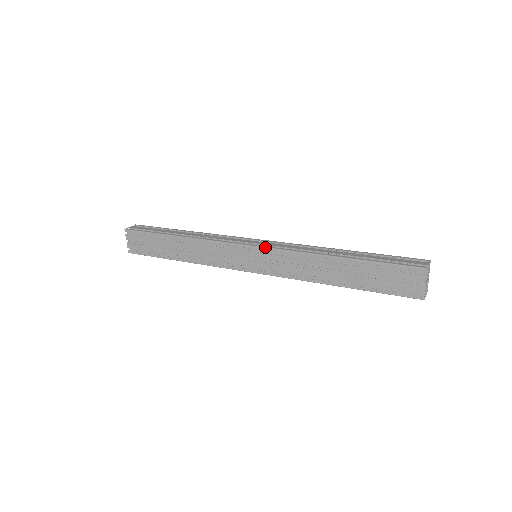
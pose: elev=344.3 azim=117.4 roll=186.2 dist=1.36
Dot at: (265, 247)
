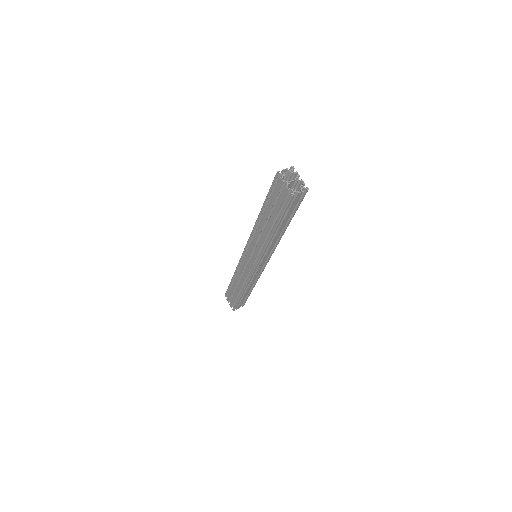
Dot at: (246, 244)
